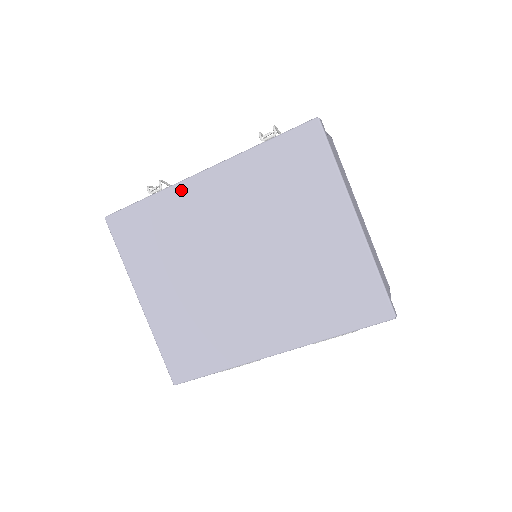
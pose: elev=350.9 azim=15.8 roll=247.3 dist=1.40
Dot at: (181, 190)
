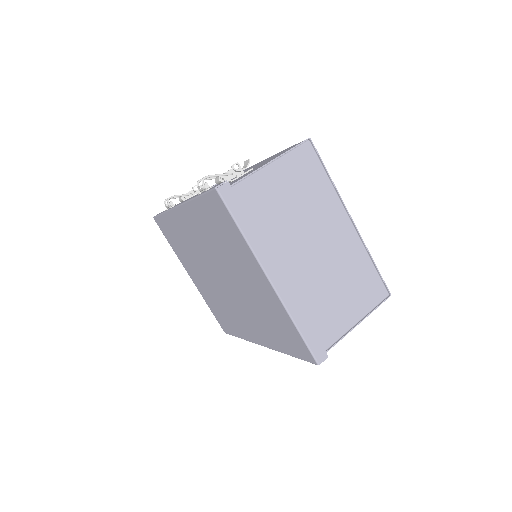
Dot at: (174, 215)
